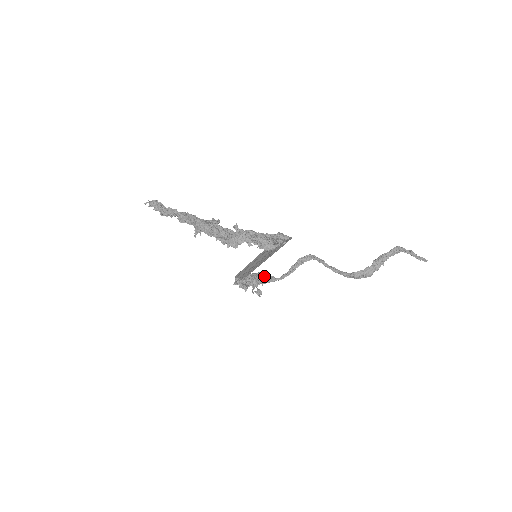
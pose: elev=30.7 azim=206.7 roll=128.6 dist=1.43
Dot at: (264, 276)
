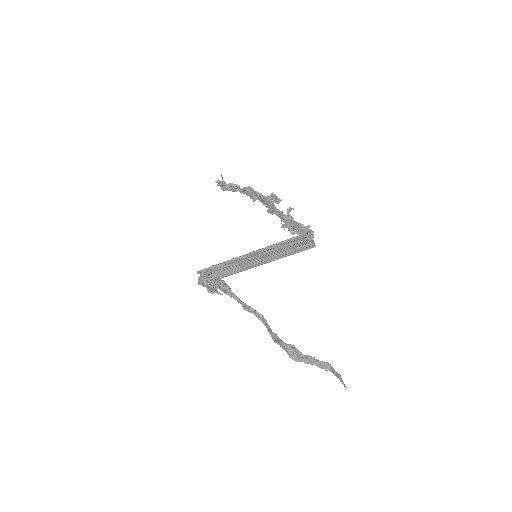
Dot at: occluded
